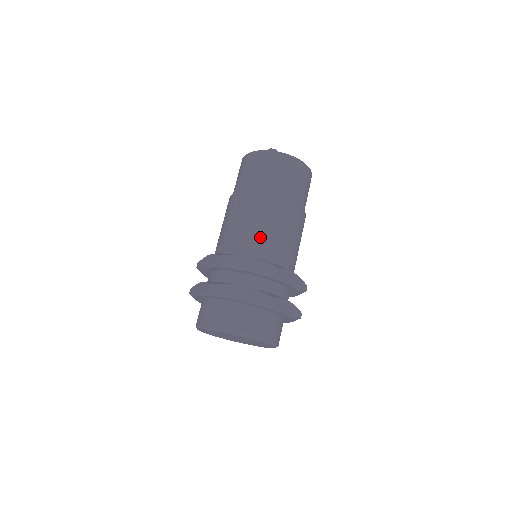
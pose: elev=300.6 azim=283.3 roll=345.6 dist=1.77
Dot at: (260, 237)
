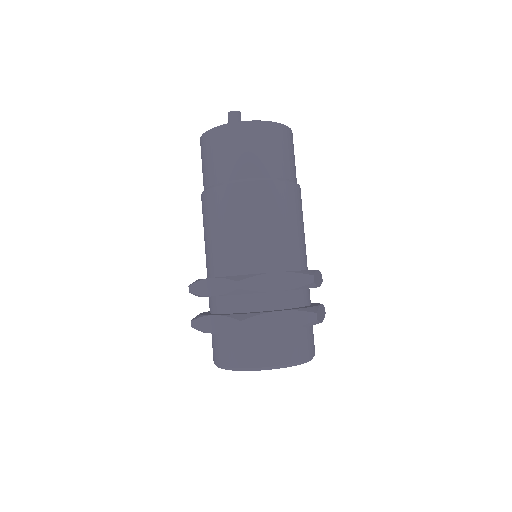
Dot at: (276, 241)
